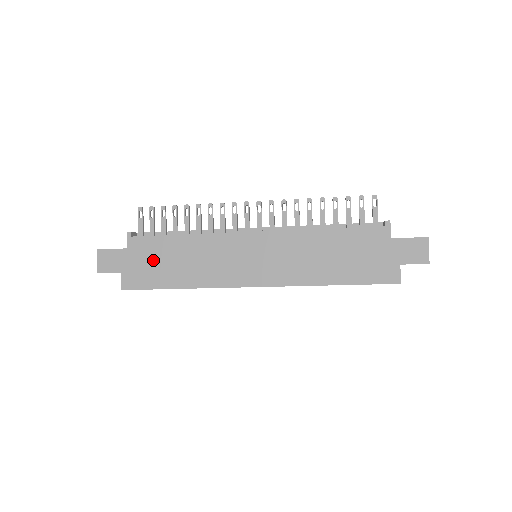
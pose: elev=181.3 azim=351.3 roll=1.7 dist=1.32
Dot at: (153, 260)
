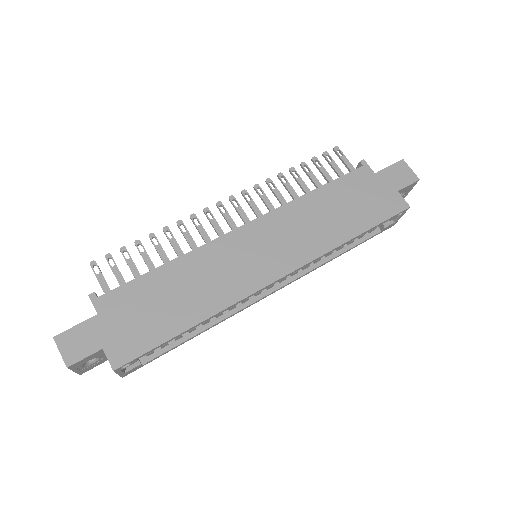
Dot at: (140, 311)
